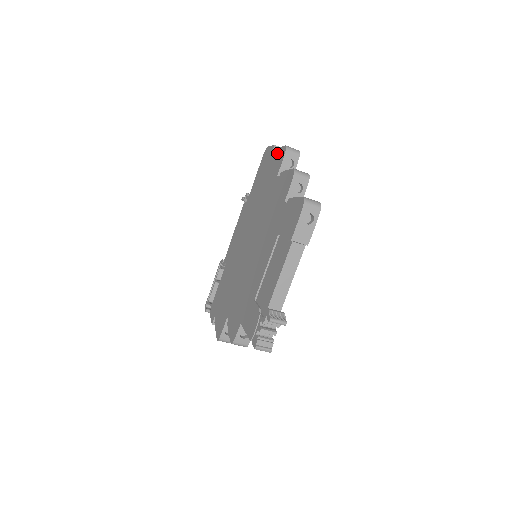
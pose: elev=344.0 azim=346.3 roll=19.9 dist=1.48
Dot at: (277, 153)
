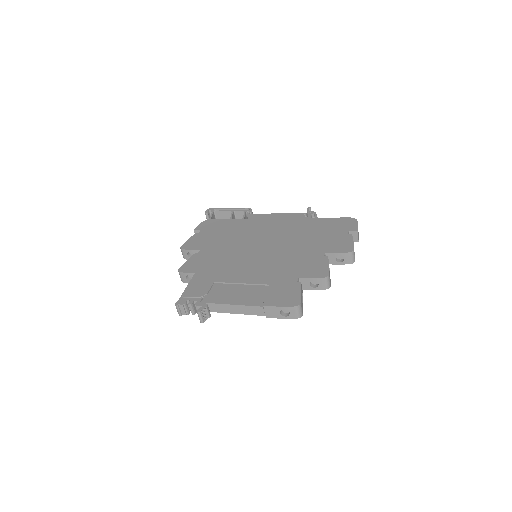
Dot at: (348, 240)
